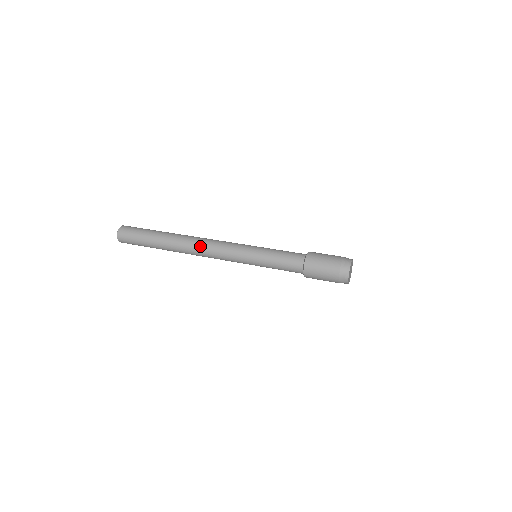
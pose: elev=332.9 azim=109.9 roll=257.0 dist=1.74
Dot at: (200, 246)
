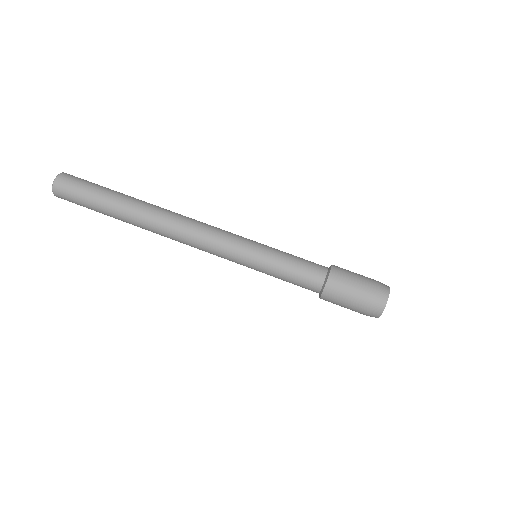
Dot at: (177, 230)
